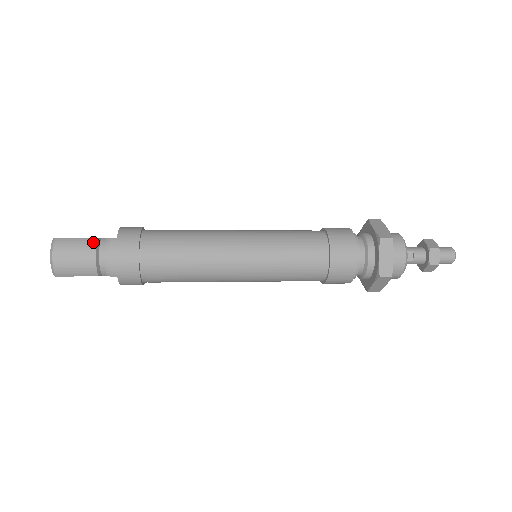
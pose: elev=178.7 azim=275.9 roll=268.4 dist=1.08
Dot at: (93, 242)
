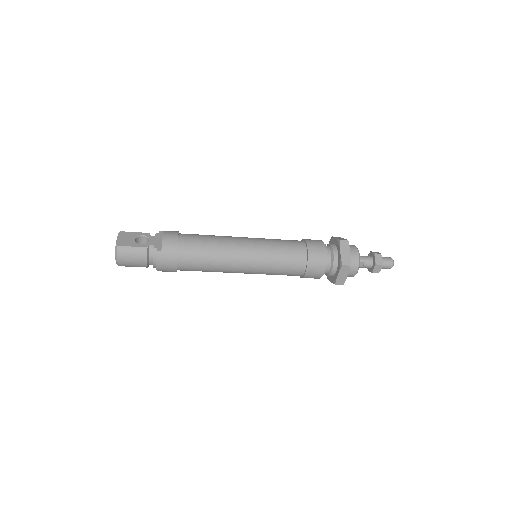
Dot at: (145, 251)
